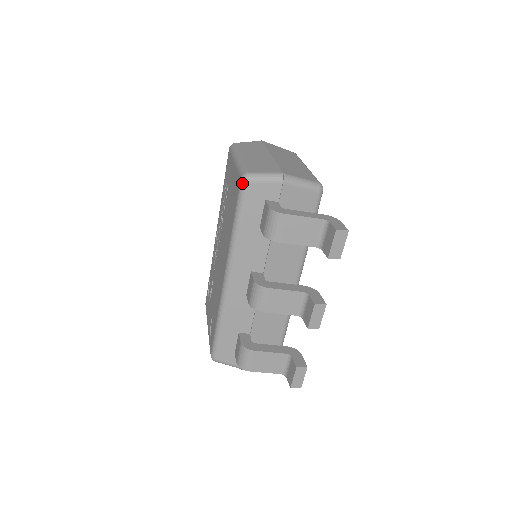
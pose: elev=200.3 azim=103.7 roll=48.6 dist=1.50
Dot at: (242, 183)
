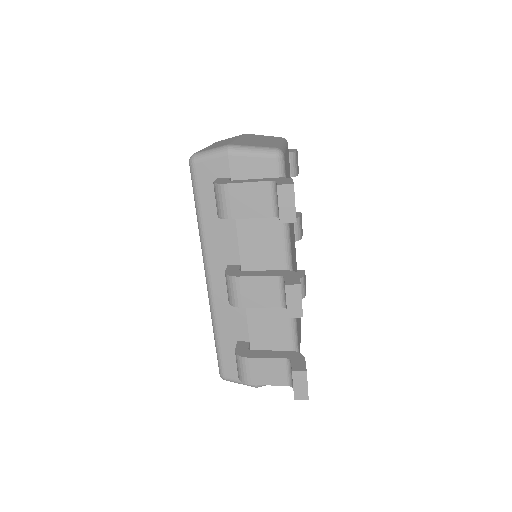
Dot at: (190, 166)
